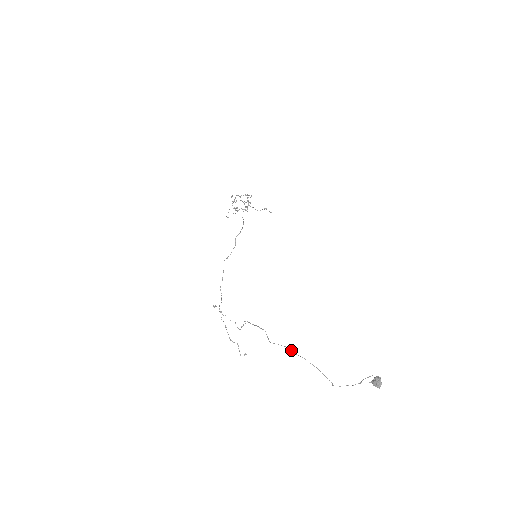
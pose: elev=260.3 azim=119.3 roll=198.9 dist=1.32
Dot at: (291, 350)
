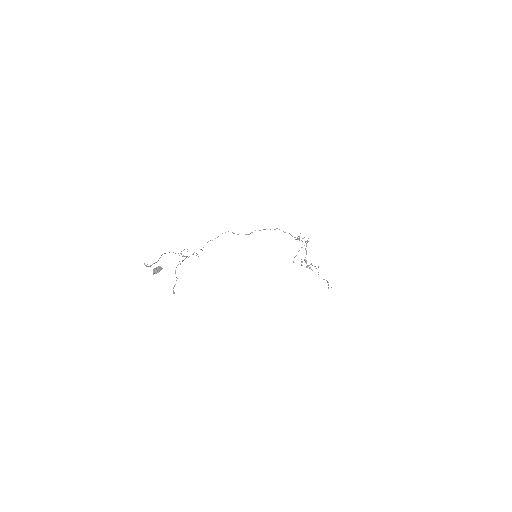
Dot at: occluded
